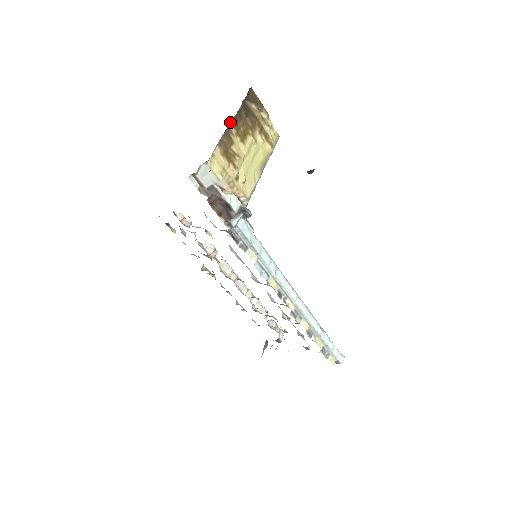
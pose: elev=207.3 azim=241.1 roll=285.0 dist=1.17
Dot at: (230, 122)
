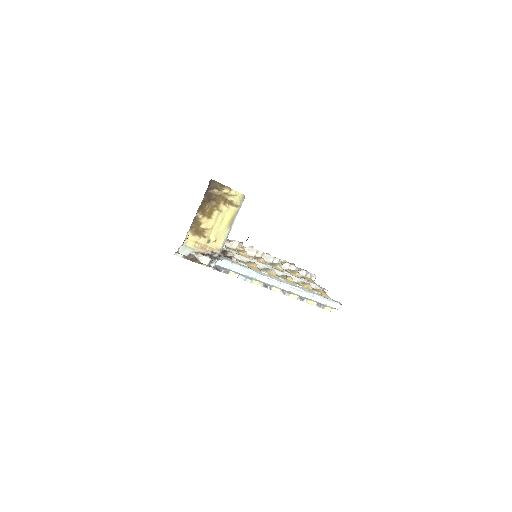
Dot at: (197, 212)
